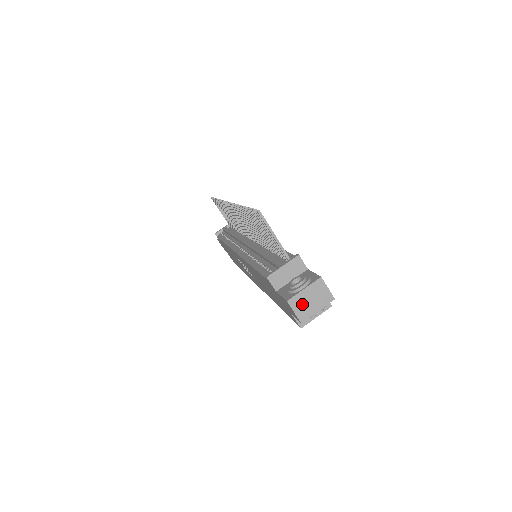
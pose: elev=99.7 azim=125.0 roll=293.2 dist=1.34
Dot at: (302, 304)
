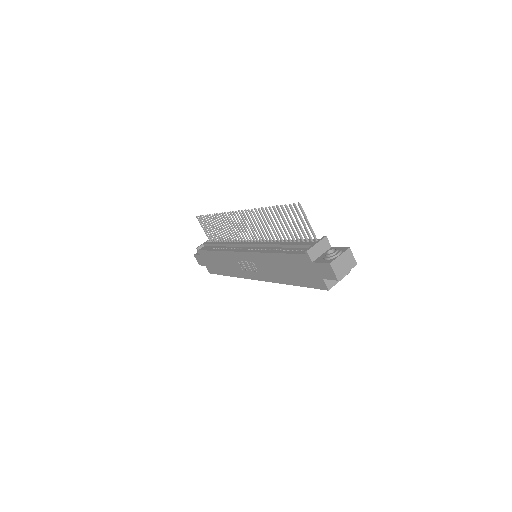
Dot at: (339, 266)
